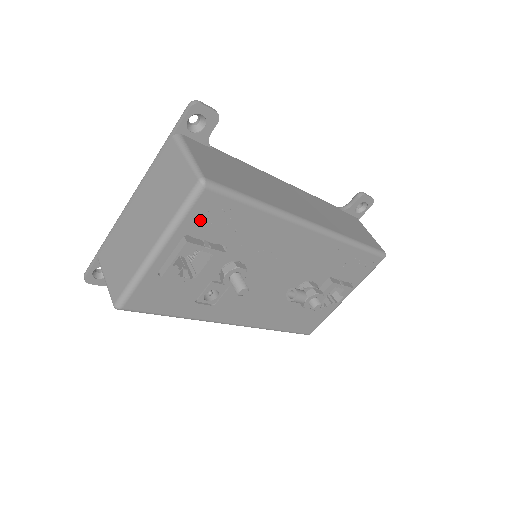
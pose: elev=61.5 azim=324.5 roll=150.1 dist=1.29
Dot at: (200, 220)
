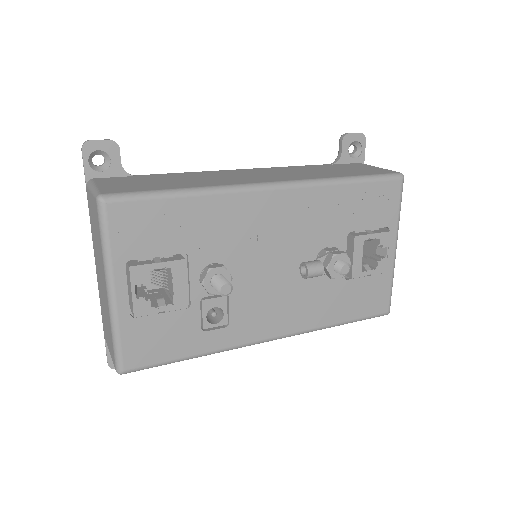
Dot at: (129, 239)
